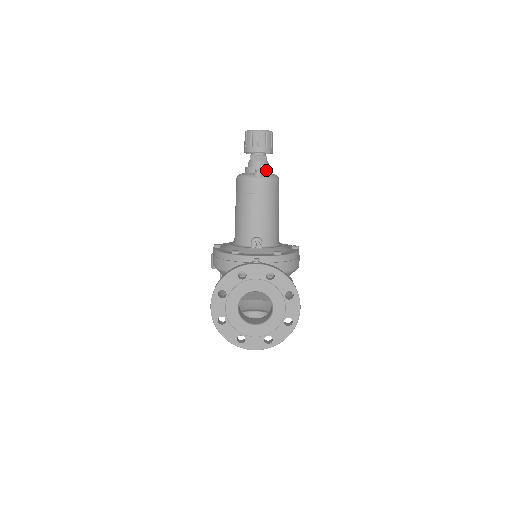
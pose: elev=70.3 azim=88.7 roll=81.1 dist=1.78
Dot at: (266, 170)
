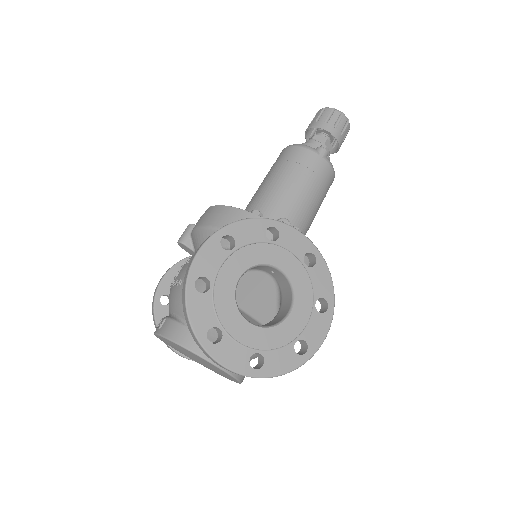
Dot at: occluded
